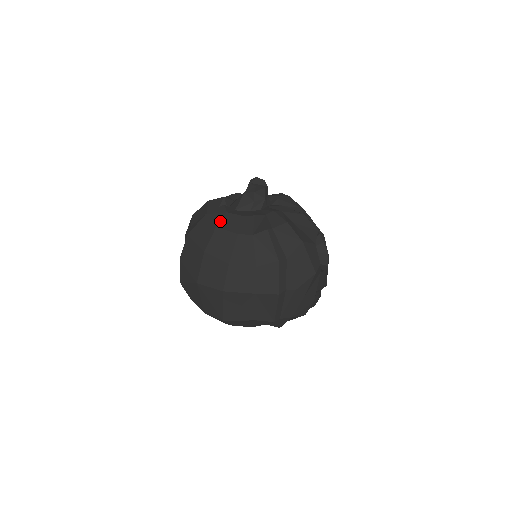
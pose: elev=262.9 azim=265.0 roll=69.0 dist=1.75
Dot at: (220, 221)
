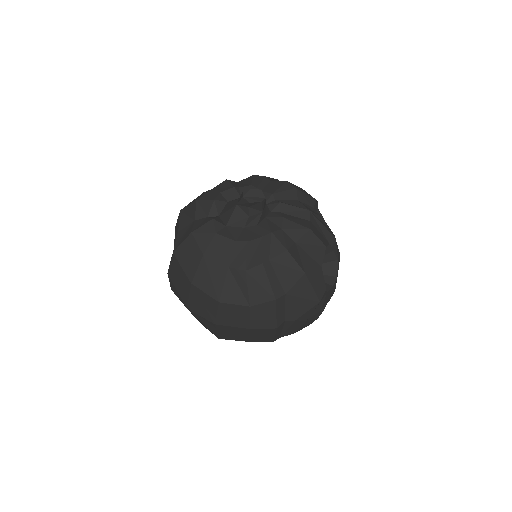
Dot at: (208, 246)
